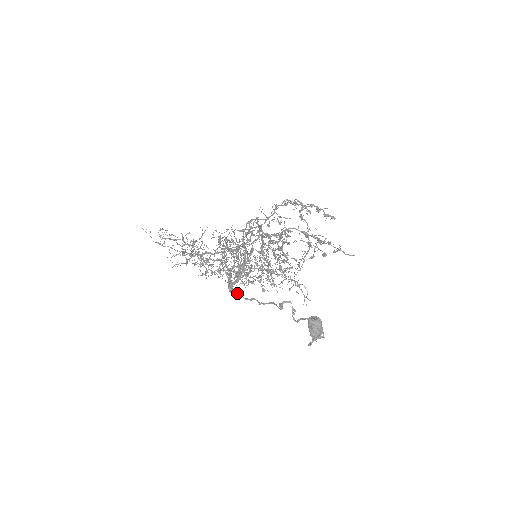
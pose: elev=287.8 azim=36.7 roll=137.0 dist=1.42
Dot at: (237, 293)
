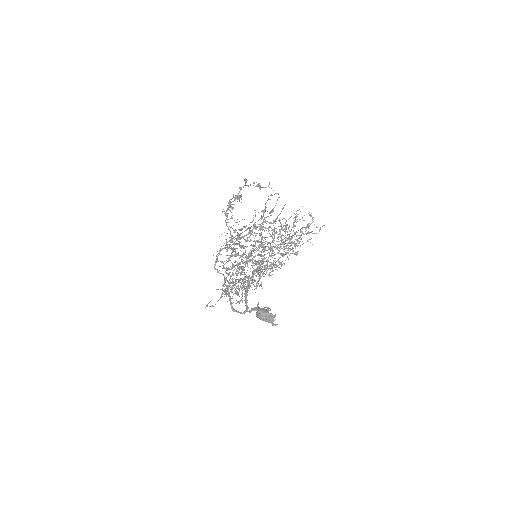
Dot at: occluded
